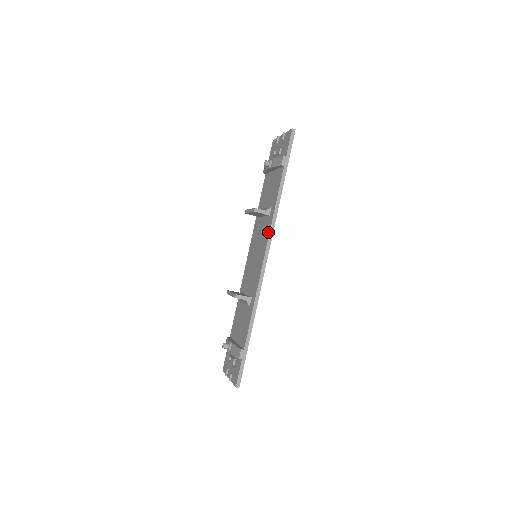
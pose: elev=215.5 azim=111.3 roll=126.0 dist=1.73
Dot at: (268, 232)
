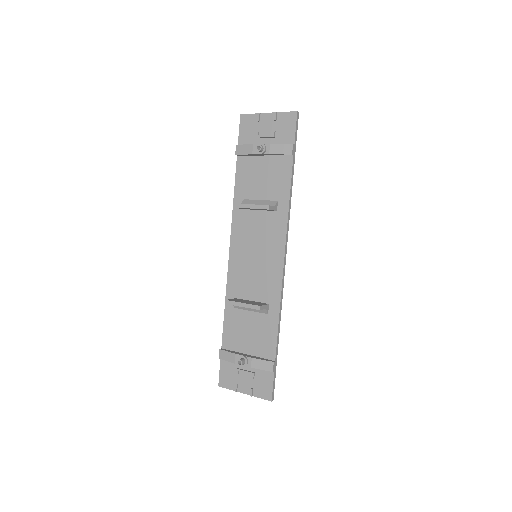
Dot at: (283, 231)
